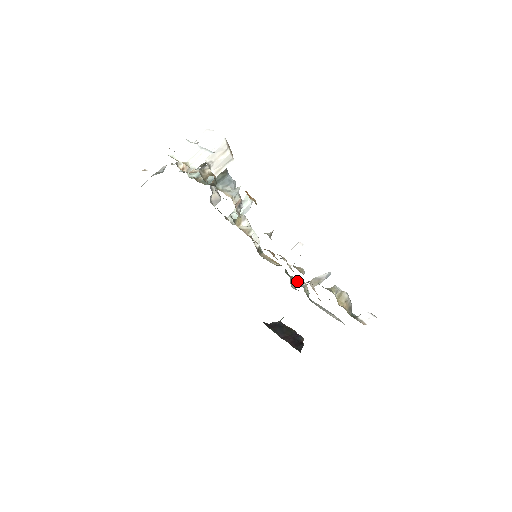
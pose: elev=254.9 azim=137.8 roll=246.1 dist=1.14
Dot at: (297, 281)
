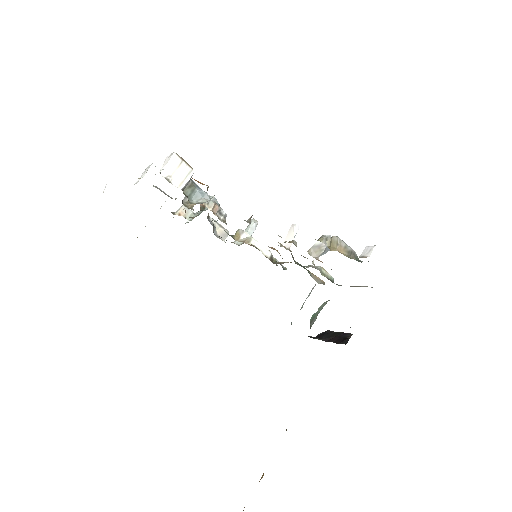
Dot at: occluded
